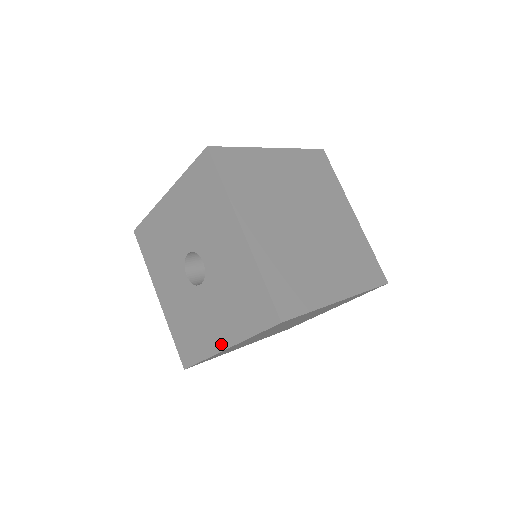
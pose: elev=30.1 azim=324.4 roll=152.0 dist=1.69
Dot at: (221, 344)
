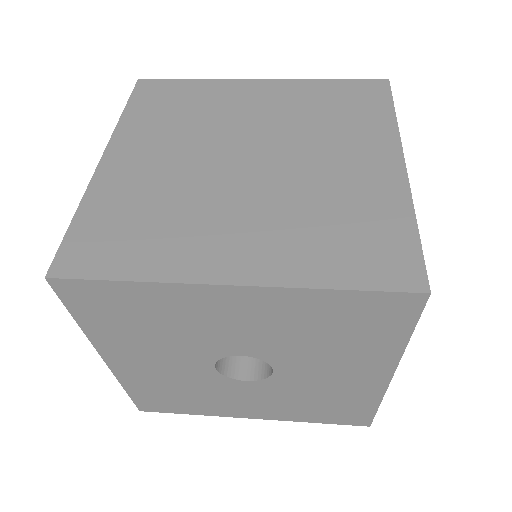
Dot at: (246, 416)
